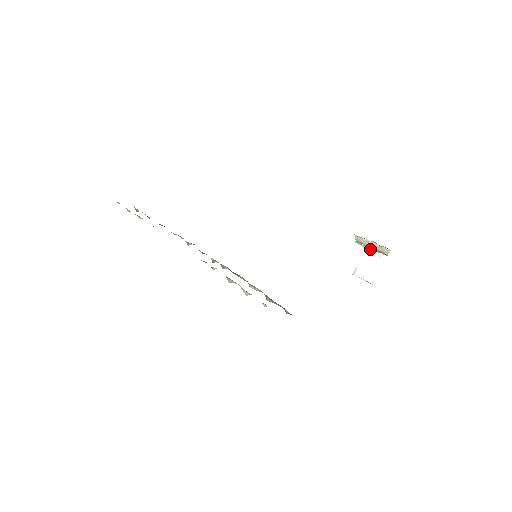
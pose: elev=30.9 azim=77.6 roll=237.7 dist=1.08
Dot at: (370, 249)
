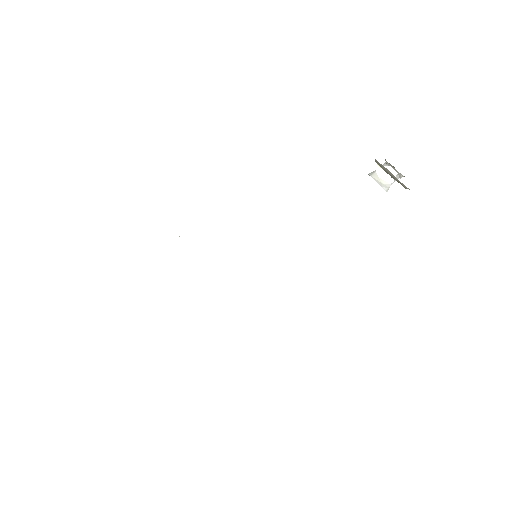
Dot at: occluded
